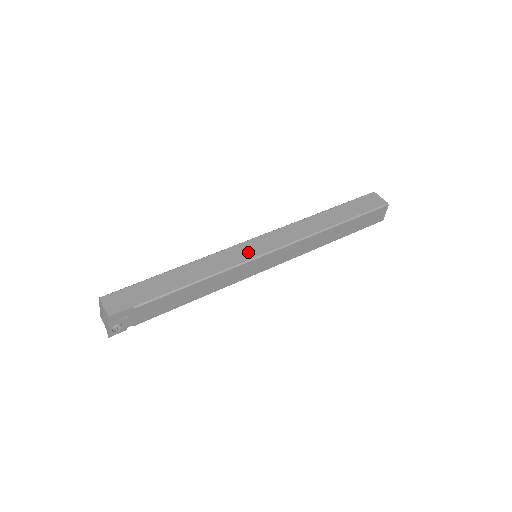
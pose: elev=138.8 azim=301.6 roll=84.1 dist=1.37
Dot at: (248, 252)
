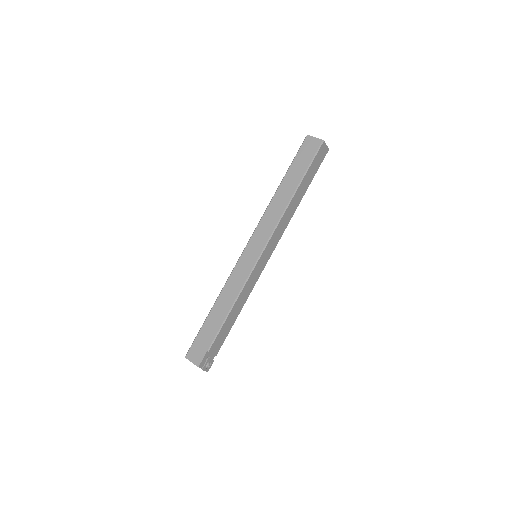
Dot at: (249, 262)
